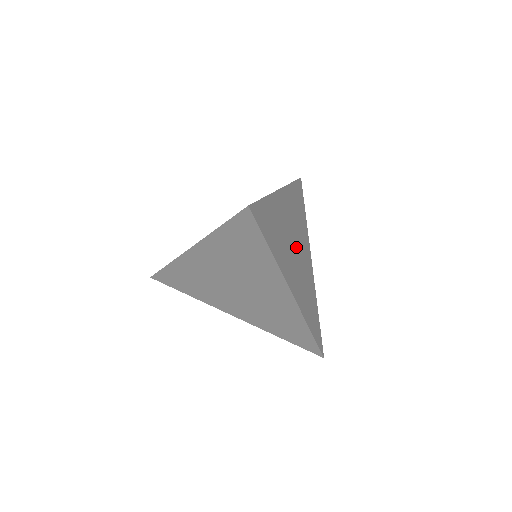
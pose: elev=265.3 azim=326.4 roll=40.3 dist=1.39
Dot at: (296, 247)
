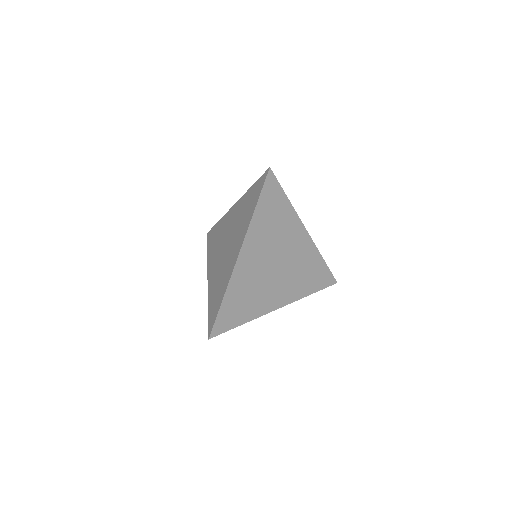
Dot at: (277, 263)
